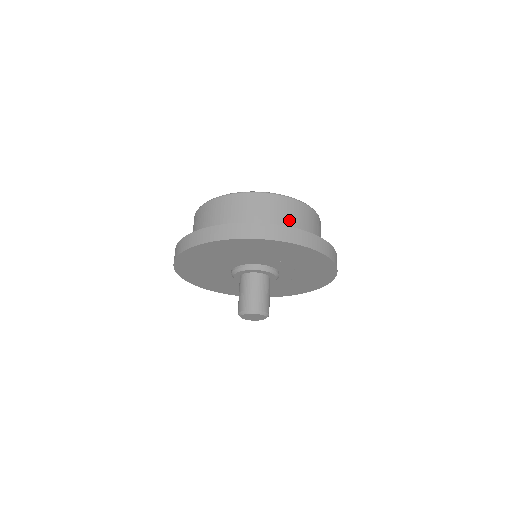
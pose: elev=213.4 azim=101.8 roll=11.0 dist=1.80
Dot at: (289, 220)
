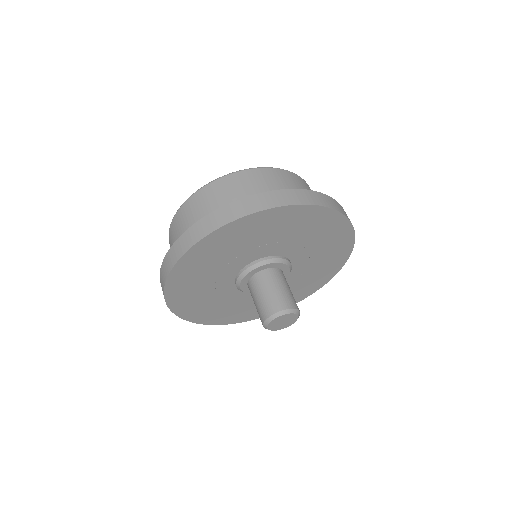
Dot at: occluded
